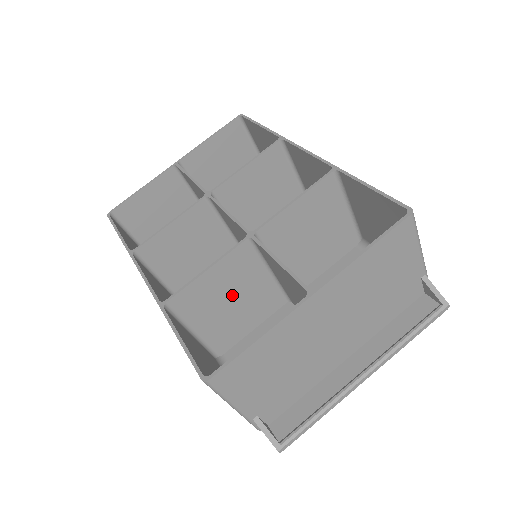
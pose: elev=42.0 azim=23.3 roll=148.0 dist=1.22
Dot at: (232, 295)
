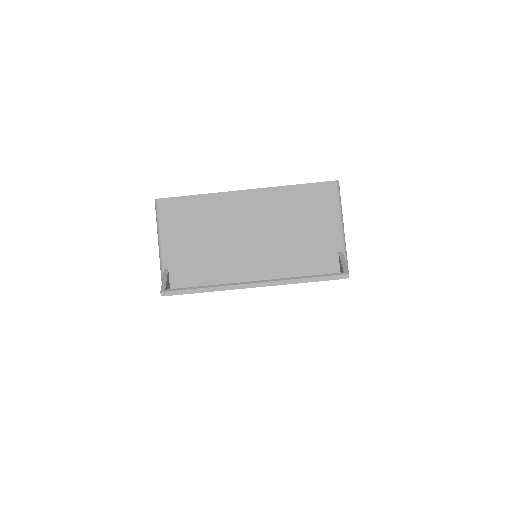
Dot at: occluded
